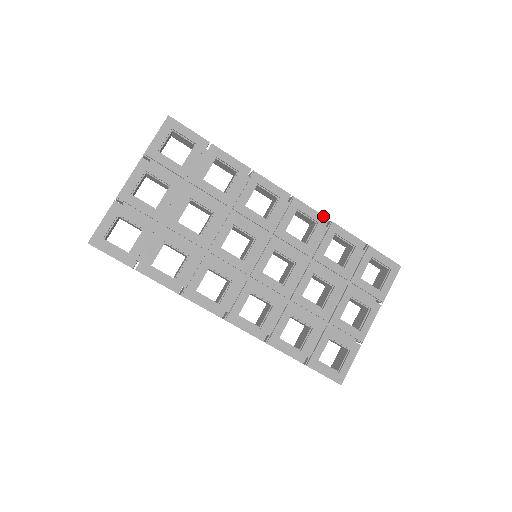
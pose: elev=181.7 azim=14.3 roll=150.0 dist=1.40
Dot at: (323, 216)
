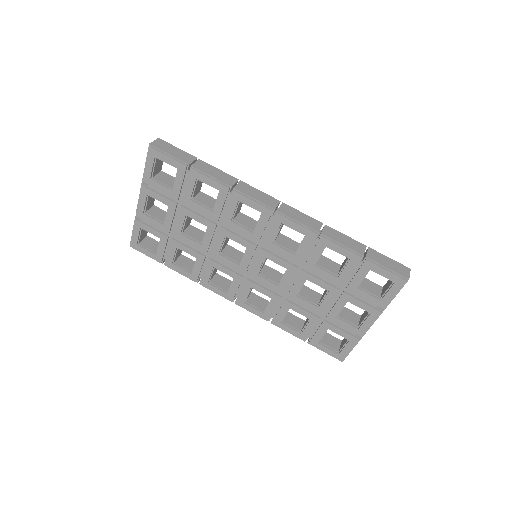
Dot at: (310, 230)
